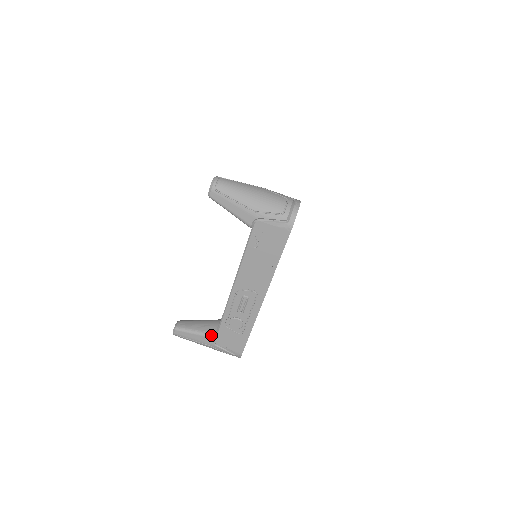
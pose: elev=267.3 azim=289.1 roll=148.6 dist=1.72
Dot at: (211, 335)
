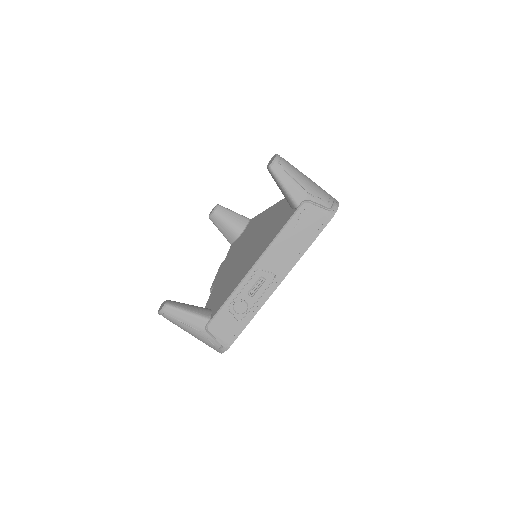
Dot at: (206, 318)
